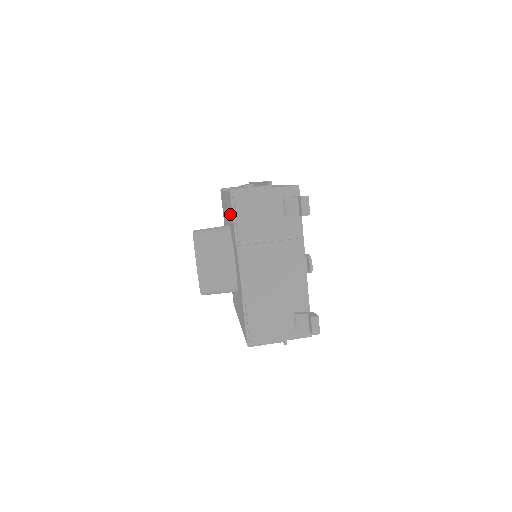
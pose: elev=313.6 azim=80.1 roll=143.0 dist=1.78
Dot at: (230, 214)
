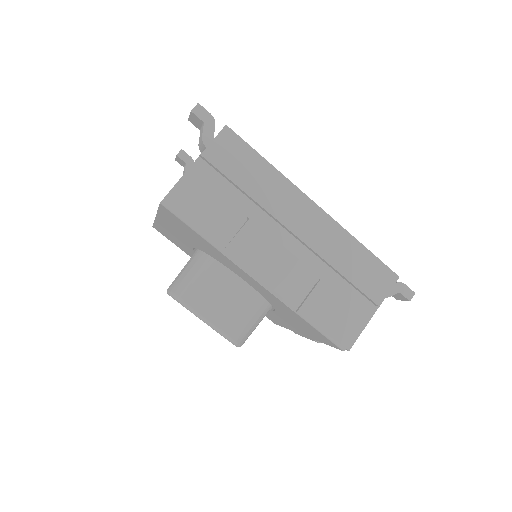
Dot at: (302, 325)
